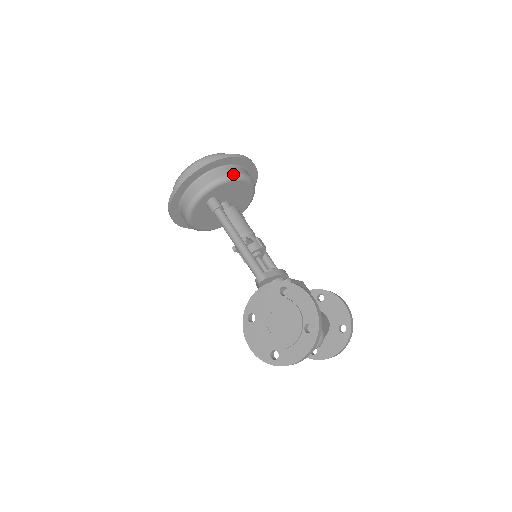
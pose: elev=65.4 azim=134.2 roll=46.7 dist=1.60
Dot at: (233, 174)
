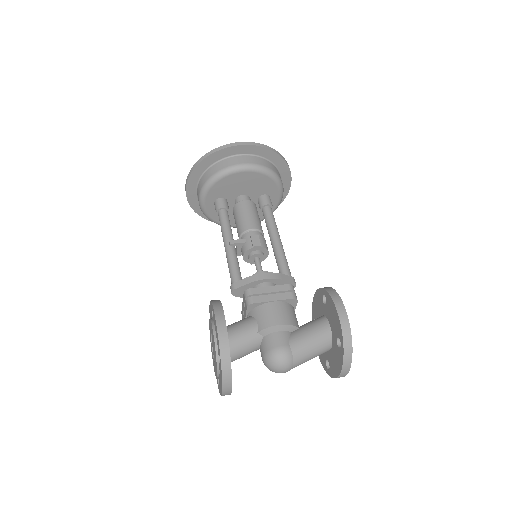
Dot at: (219, 171)
